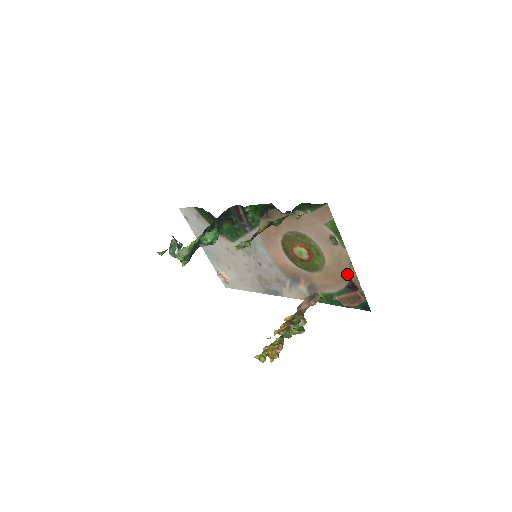
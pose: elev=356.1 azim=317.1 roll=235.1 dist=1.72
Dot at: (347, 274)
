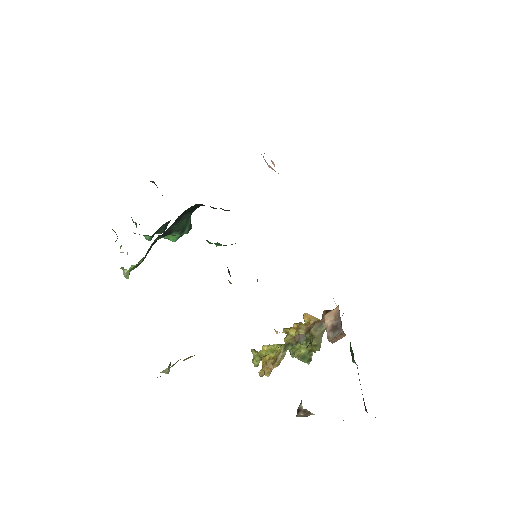
Dot at: occluded
